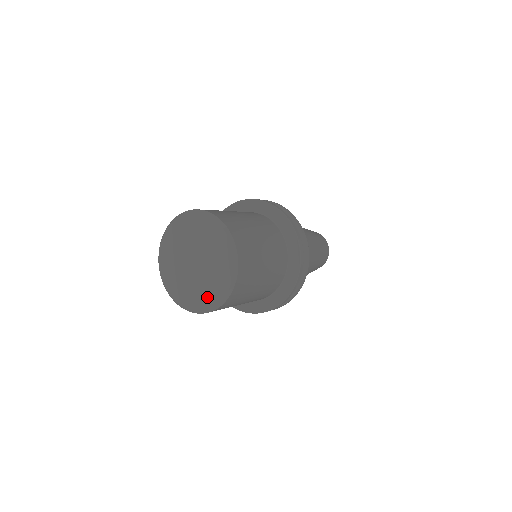
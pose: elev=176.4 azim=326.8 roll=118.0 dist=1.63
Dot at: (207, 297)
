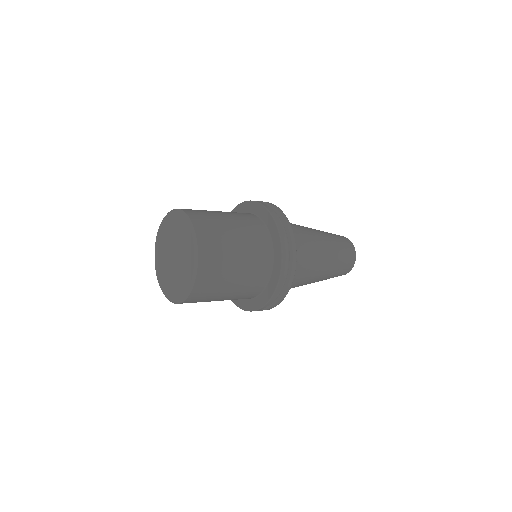
Dot at: (167, 287)
